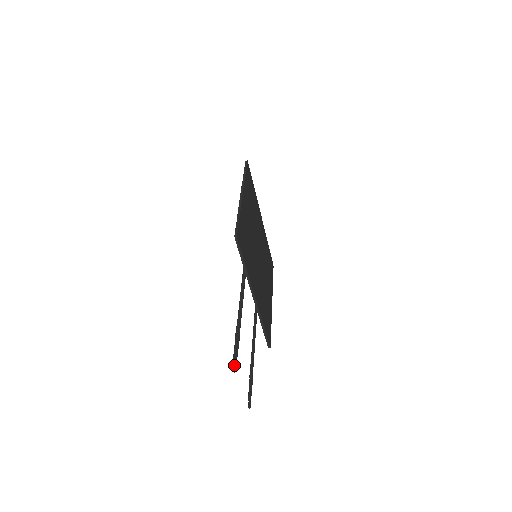
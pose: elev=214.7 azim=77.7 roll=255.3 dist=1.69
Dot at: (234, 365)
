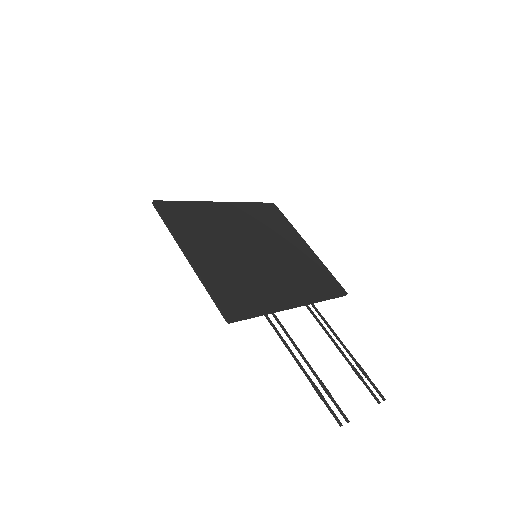
Dot at: (343, 417)
